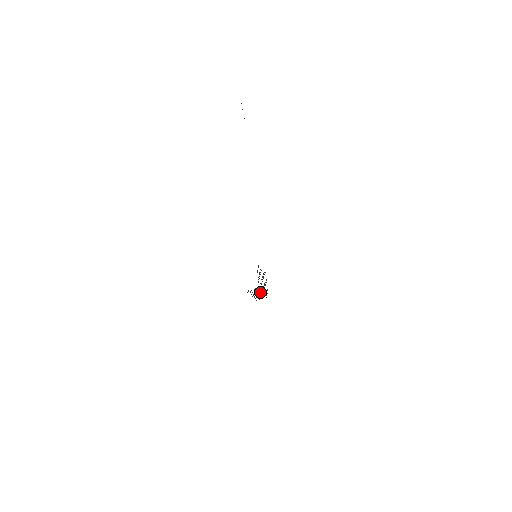
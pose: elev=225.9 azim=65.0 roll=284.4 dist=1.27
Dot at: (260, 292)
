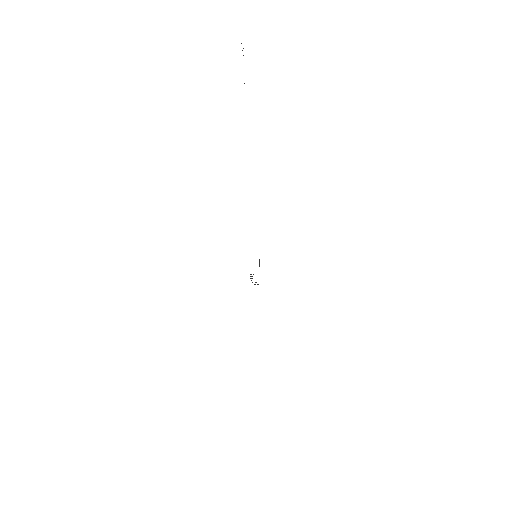
Dot at: occluded
